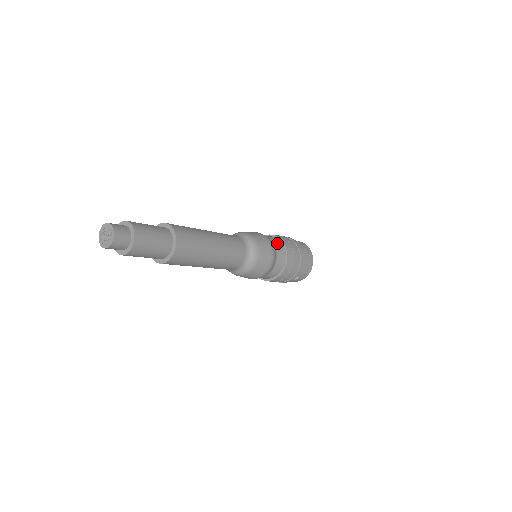
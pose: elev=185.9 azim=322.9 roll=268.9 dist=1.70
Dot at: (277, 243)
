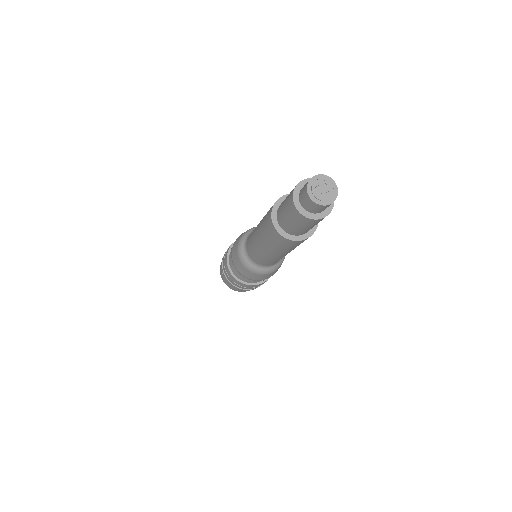
Dot at: occluded
